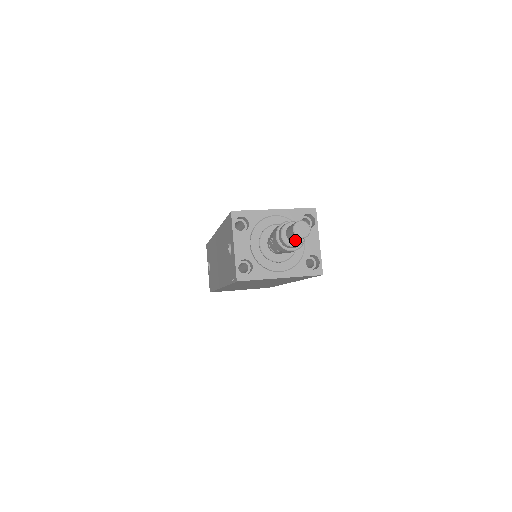
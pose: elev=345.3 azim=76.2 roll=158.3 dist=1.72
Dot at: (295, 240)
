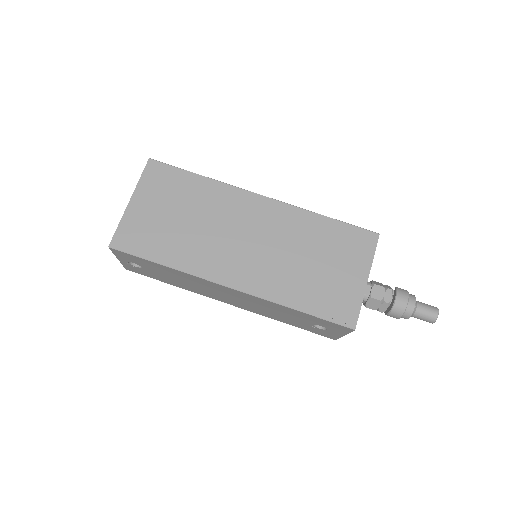
Dot at: occluded
